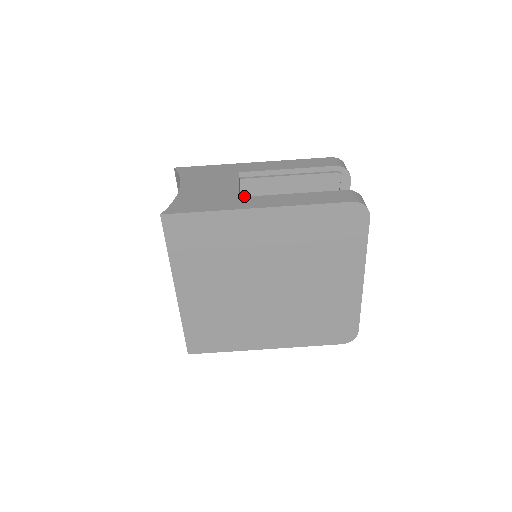
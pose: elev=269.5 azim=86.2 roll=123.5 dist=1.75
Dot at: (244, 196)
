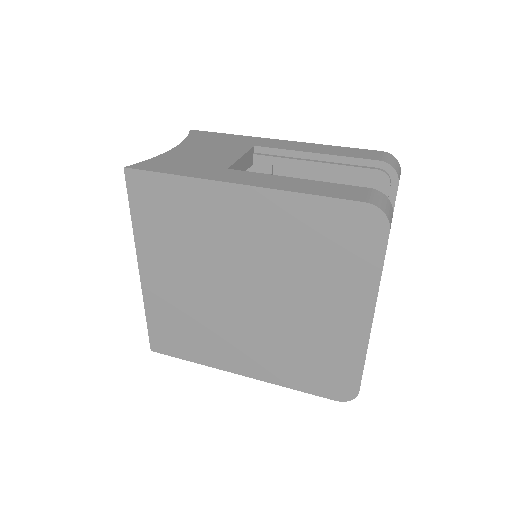
Dot at: occluded
